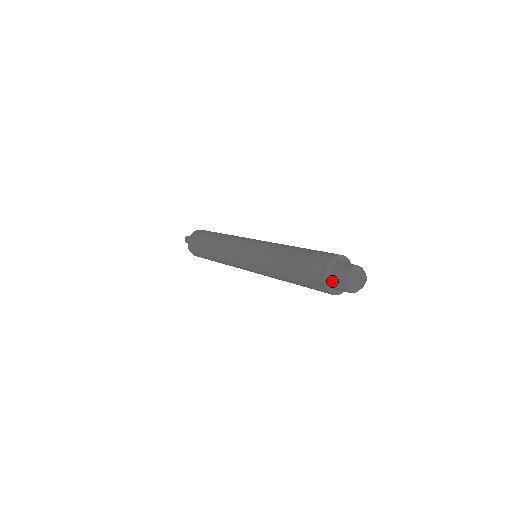
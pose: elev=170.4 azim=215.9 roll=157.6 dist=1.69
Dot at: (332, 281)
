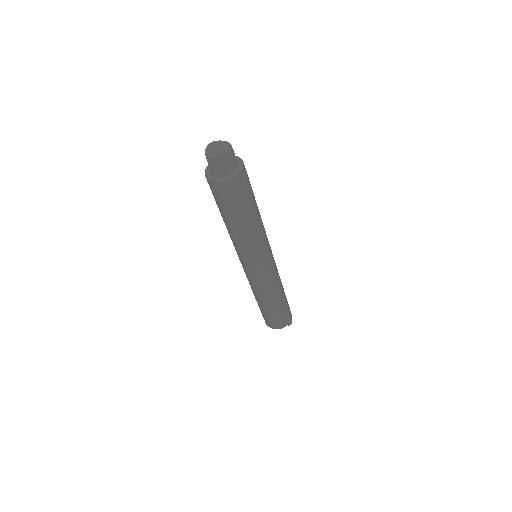
Dot at: (210, 171)
